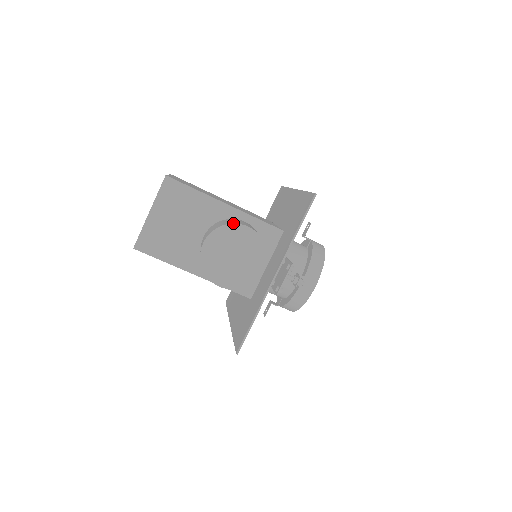
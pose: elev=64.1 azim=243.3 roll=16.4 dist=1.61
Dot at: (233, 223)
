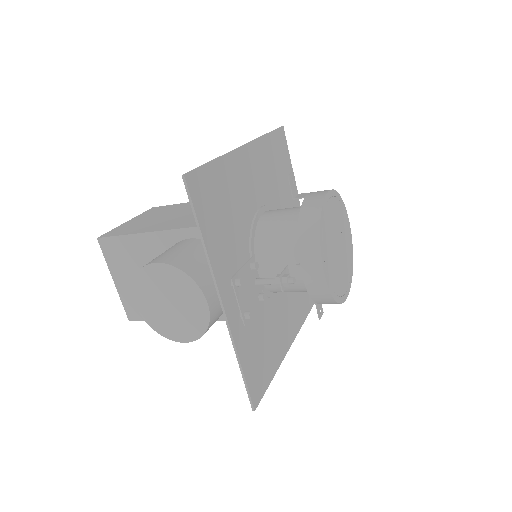
Dot at: (141, 268)
